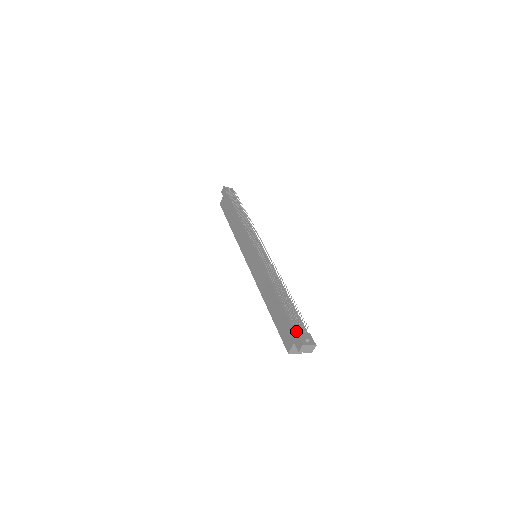
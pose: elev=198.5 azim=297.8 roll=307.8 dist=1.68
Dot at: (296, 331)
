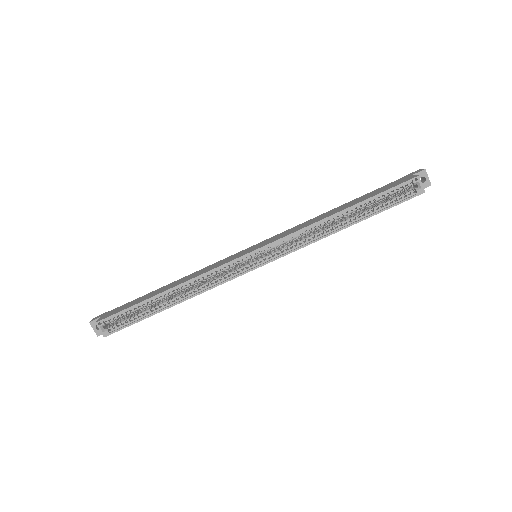
Dot at: occluded
